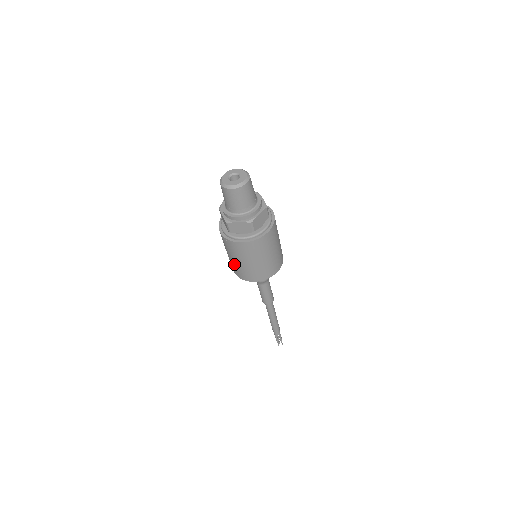
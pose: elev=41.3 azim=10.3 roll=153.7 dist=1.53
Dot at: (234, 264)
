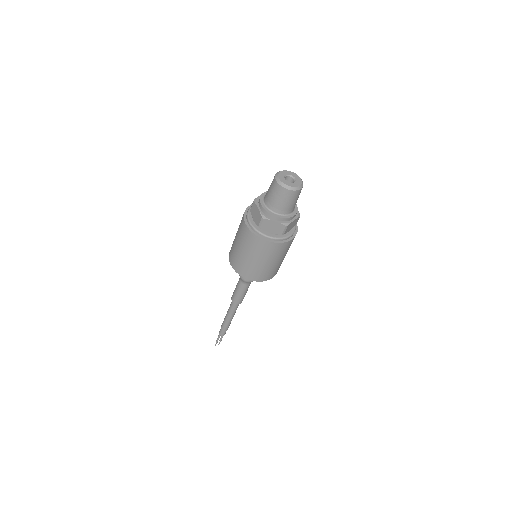
Dot at: (241, 258)
